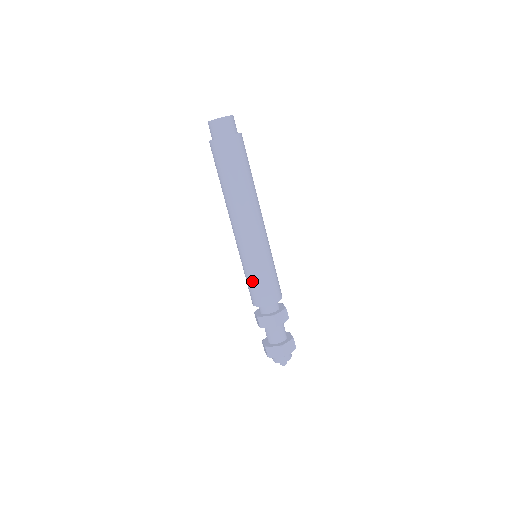
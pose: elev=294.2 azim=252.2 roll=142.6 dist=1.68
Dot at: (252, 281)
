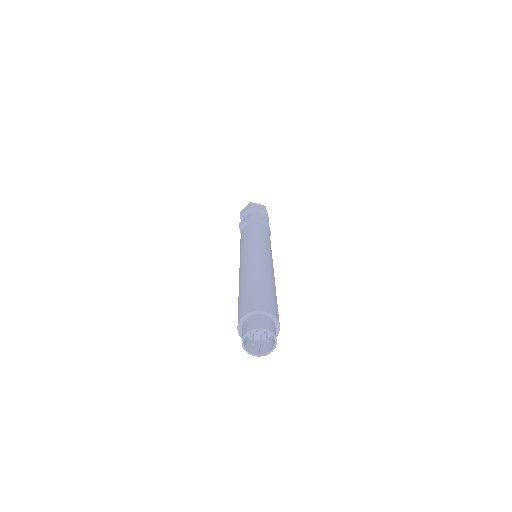
Dot at: occluded
